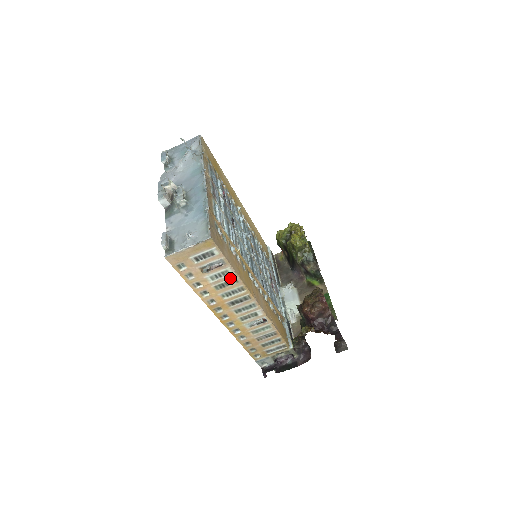
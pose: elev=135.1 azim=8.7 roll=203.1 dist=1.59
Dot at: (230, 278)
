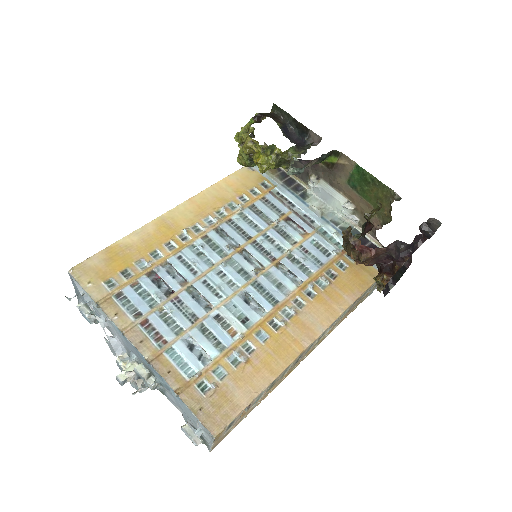
Dot at: (269, 387)
